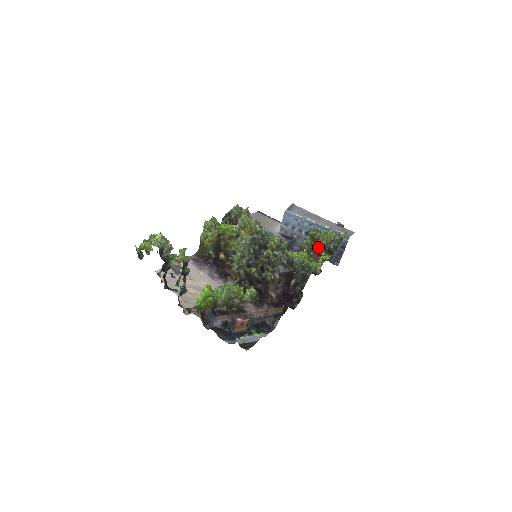
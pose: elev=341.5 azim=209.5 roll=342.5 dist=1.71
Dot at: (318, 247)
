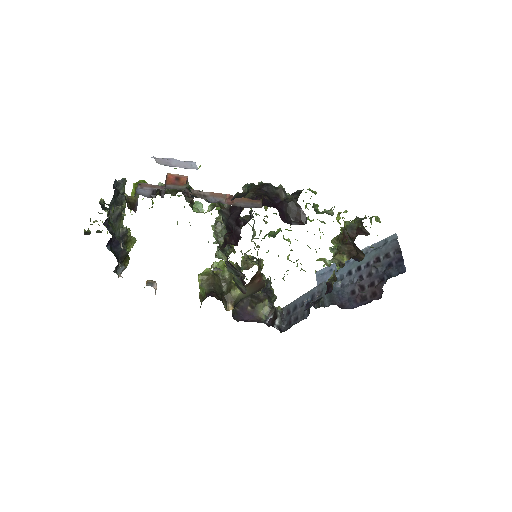
Dot at: (345, 236)
